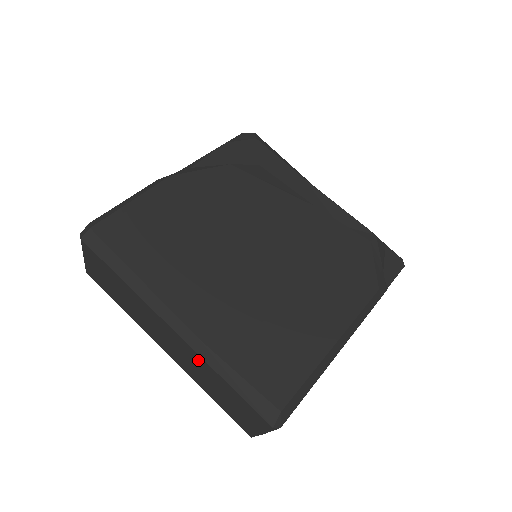
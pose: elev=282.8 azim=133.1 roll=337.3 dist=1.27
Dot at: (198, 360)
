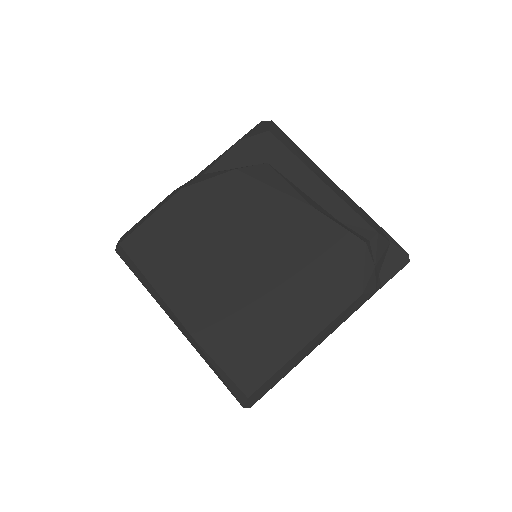
Dot at: occluded
